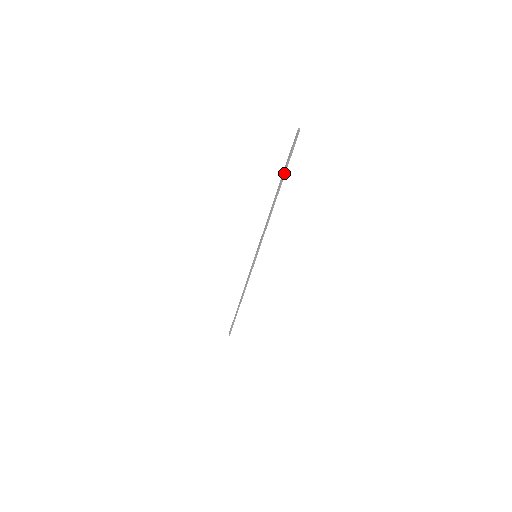
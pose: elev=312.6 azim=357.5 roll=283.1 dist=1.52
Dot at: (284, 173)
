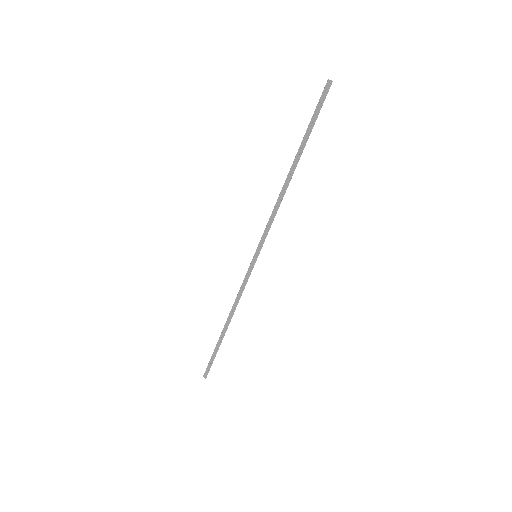
Dot at: (307, 138)
